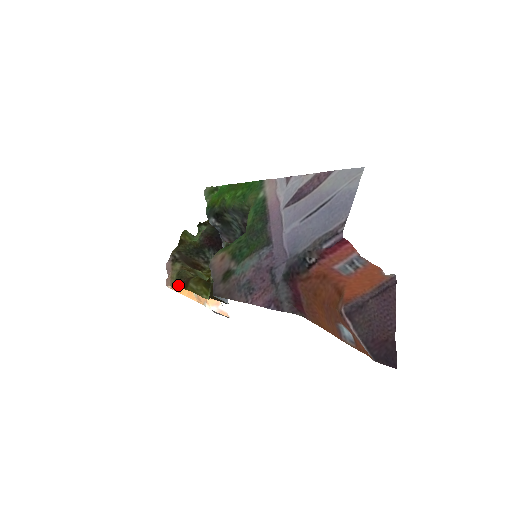
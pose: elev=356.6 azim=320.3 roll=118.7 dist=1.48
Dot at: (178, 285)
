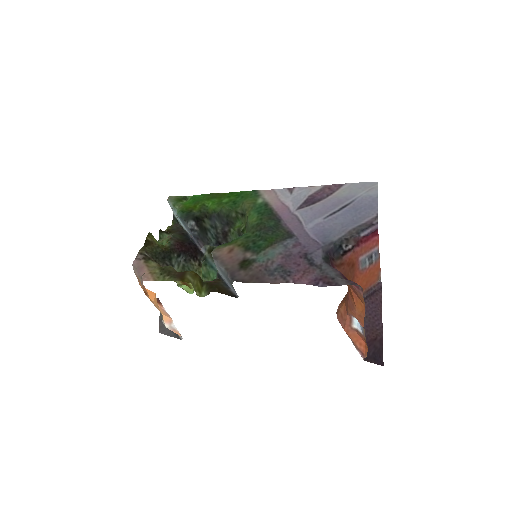
Dot at: (168, 278)
